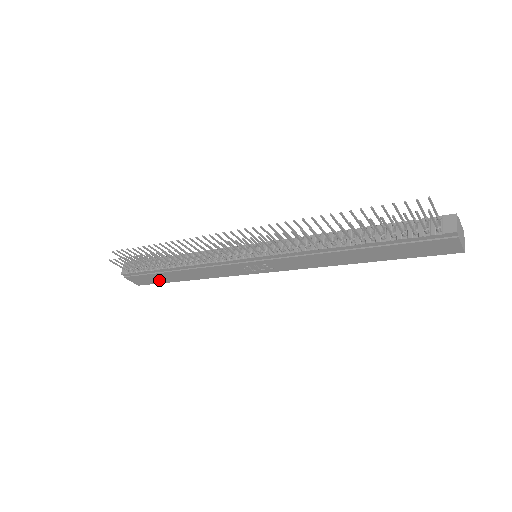
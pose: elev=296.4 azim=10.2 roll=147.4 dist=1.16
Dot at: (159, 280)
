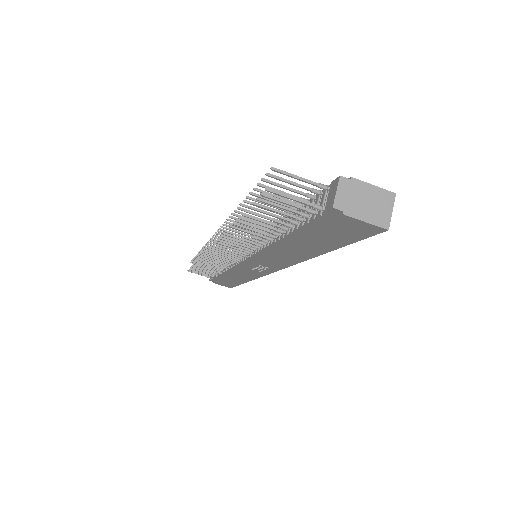
Dot at: (232, 283)
